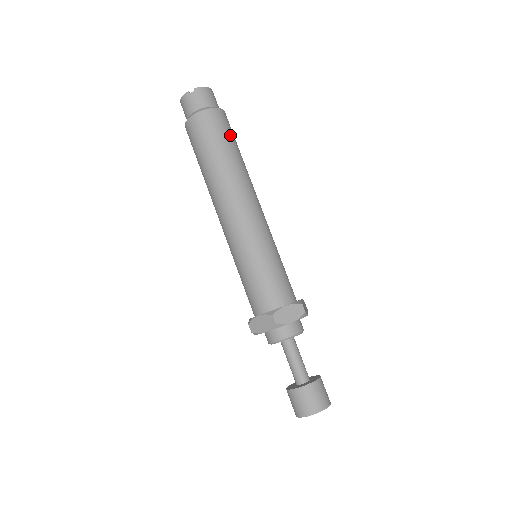
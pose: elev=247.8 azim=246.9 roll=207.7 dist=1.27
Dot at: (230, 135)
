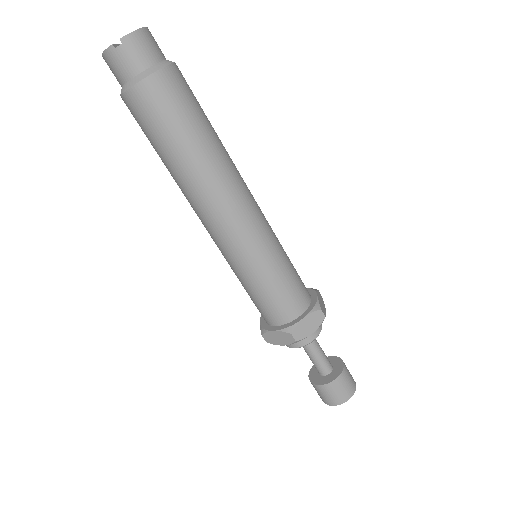
Dot at: (193, 106)
